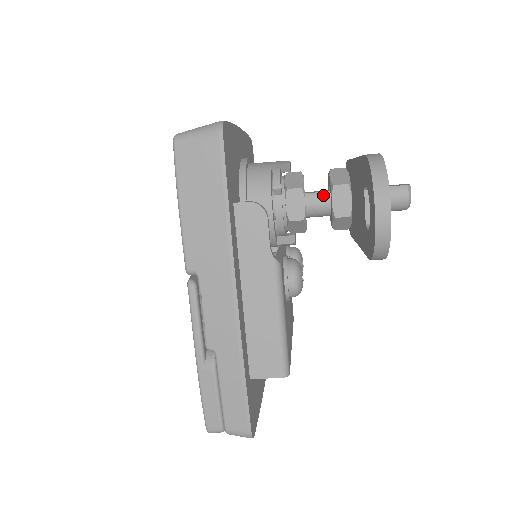
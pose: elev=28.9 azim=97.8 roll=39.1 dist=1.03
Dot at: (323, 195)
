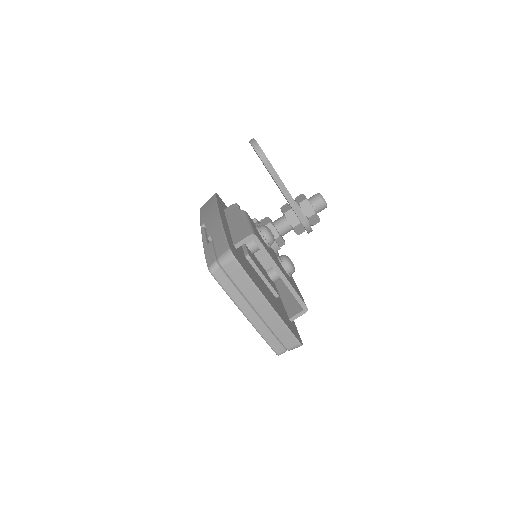
Dot at: (280, 217)
